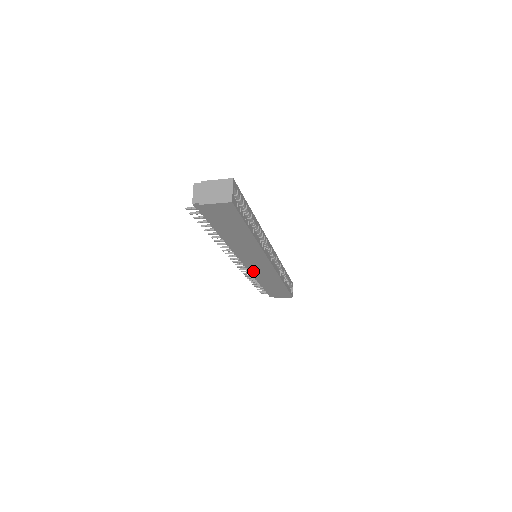
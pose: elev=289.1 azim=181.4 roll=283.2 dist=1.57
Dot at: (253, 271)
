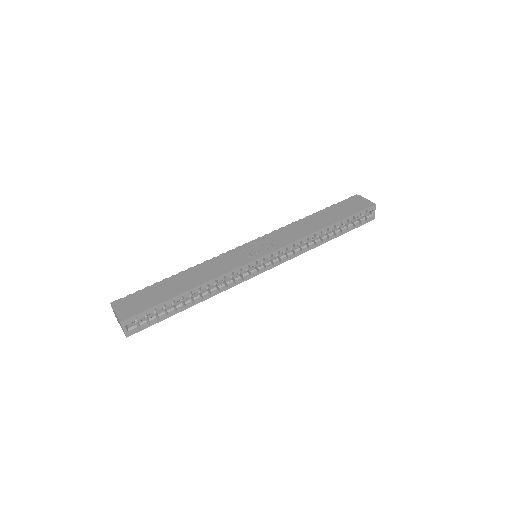
Dot at: occluded
